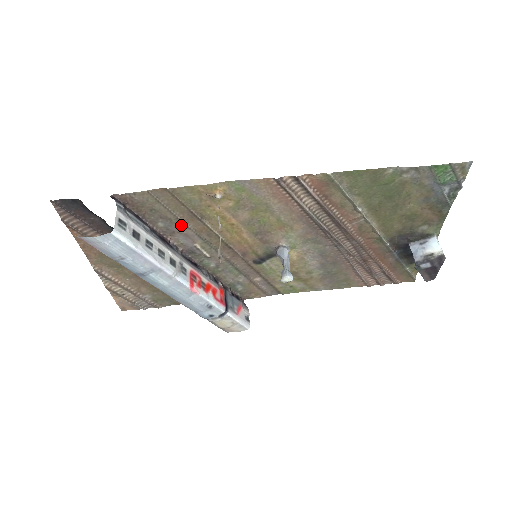
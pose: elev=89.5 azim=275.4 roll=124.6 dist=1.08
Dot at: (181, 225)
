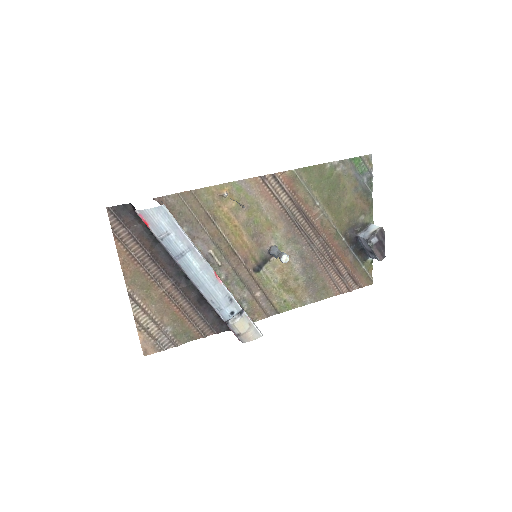
Dot at: (199, 229)
